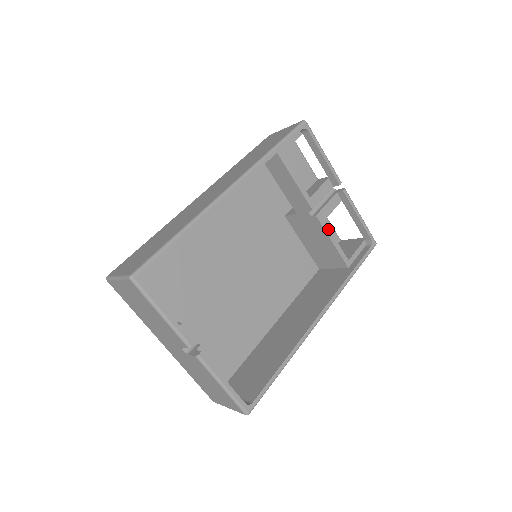
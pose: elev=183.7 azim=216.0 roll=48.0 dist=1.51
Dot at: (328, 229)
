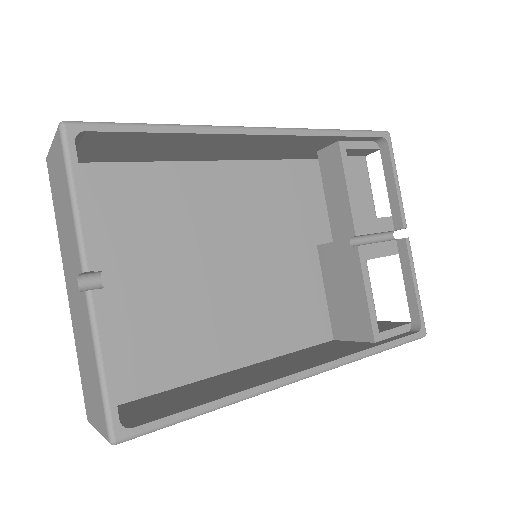
Dot at: (367, 274)
